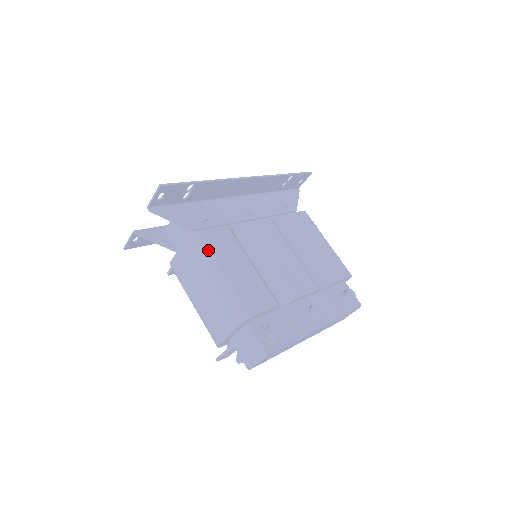
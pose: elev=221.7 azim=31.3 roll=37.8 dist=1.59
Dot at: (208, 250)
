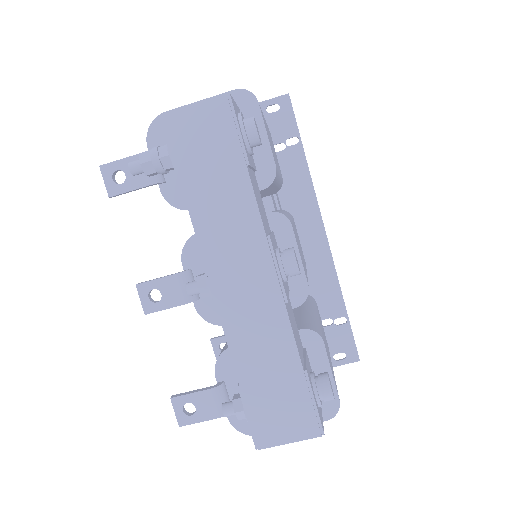
Dot at: occluded
